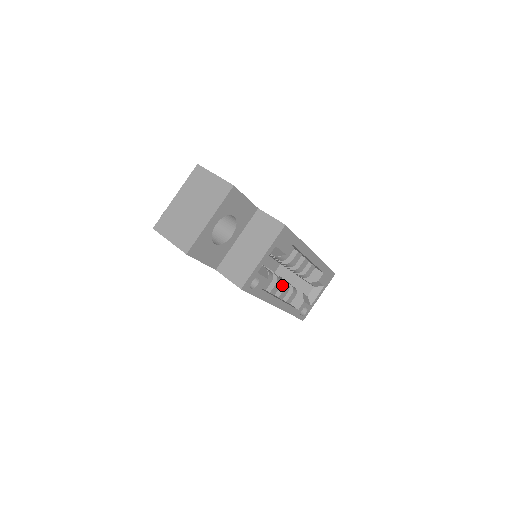
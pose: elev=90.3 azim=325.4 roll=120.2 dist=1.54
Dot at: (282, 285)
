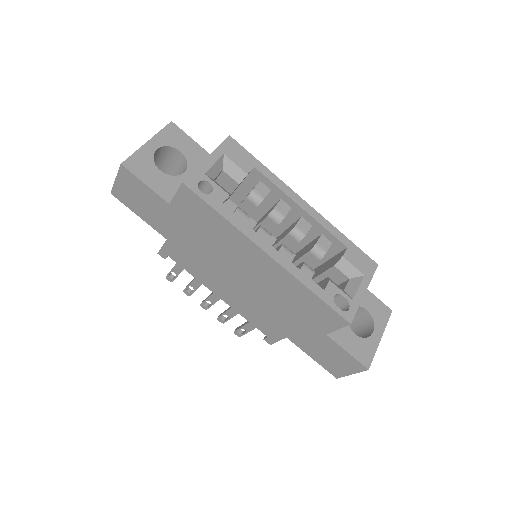
Dot at: (279, 247)
